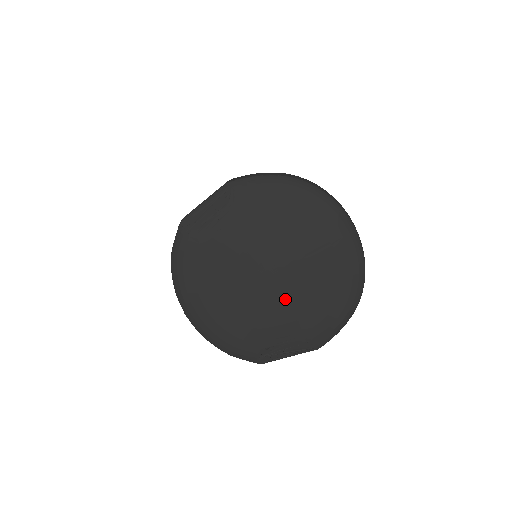
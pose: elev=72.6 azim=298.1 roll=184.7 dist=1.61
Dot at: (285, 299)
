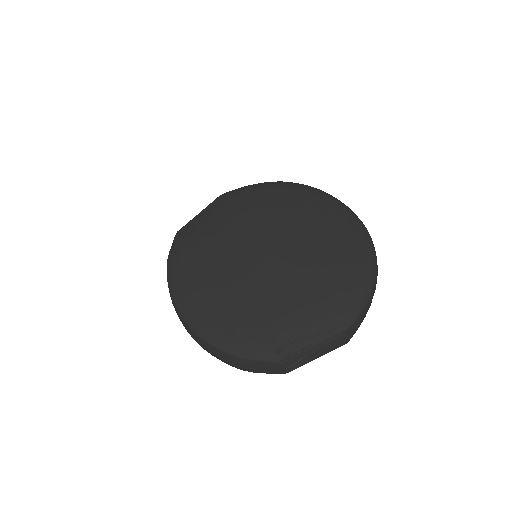
Dot at: (292, 271)
